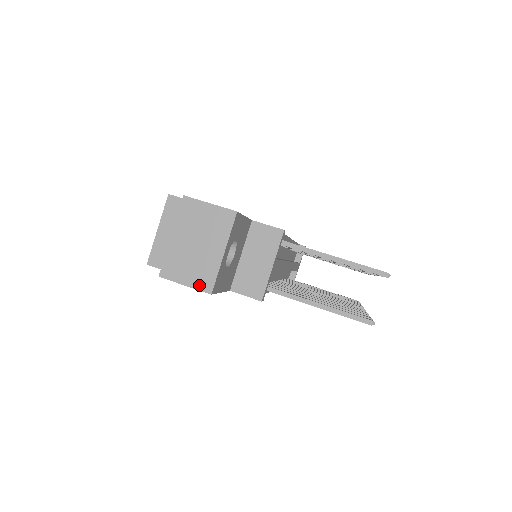
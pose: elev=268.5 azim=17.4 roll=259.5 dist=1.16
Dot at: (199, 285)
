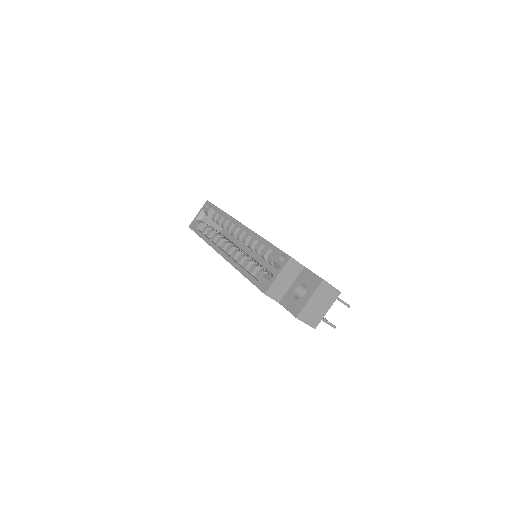
Dot at: (312, 324)
